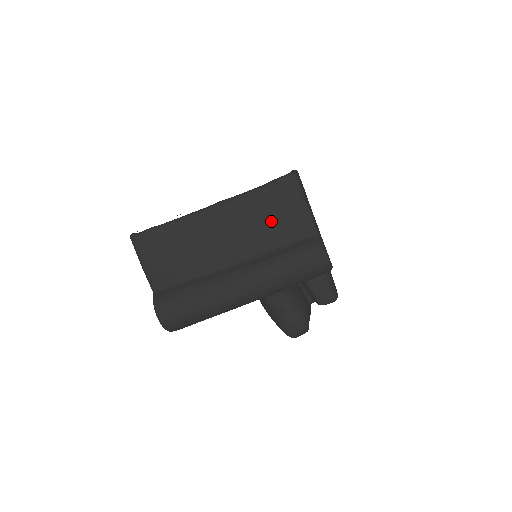
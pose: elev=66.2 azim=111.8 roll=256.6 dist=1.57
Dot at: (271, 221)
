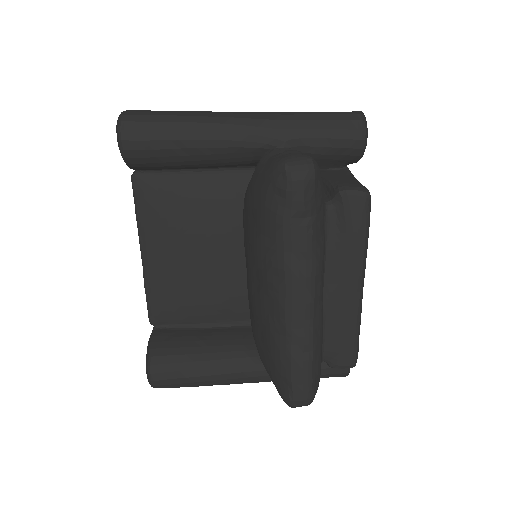
Dot at: occluded
